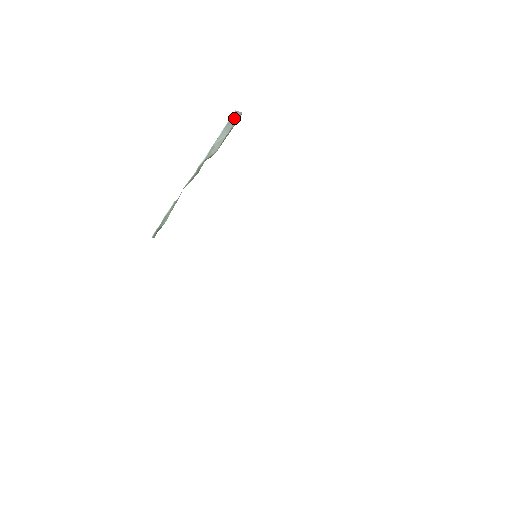
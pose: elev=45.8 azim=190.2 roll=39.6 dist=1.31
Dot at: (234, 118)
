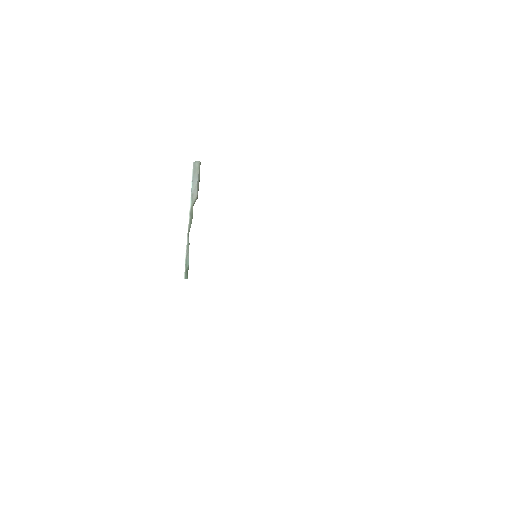
Dot at: (196, 167)
